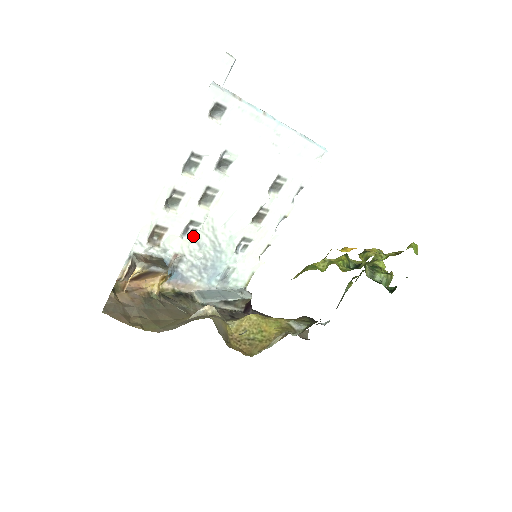
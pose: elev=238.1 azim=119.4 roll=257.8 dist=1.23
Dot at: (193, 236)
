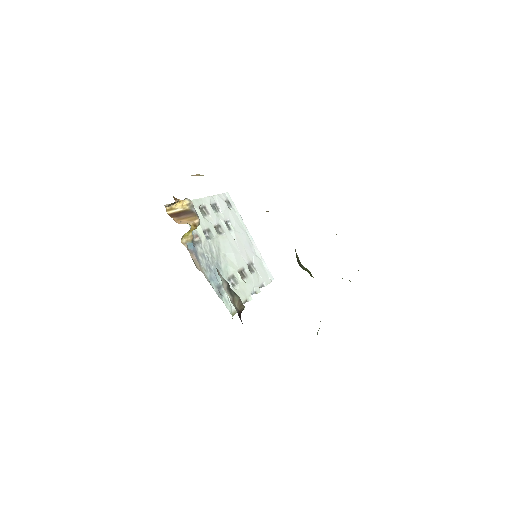
Dot at: (207, 240)
